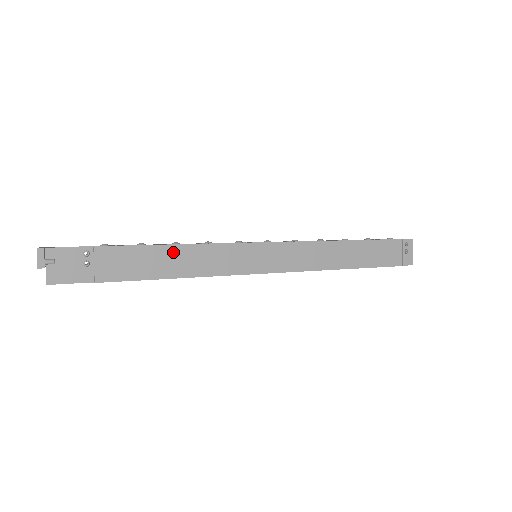
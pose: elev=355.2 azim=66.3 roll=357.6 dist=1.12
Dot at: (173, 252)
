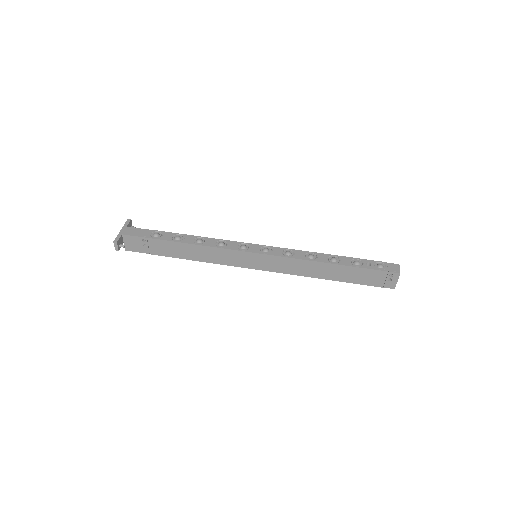
Dot at: (194, 248)
